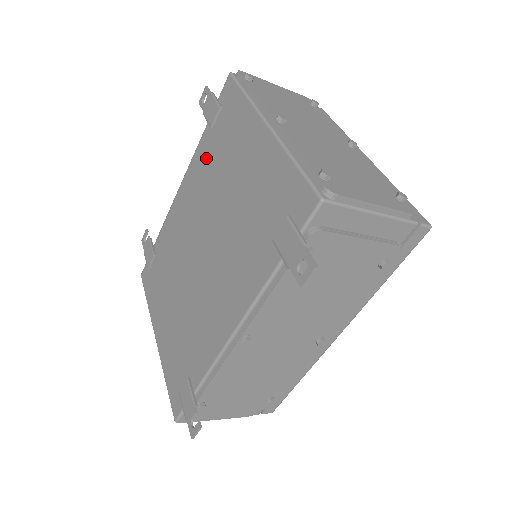
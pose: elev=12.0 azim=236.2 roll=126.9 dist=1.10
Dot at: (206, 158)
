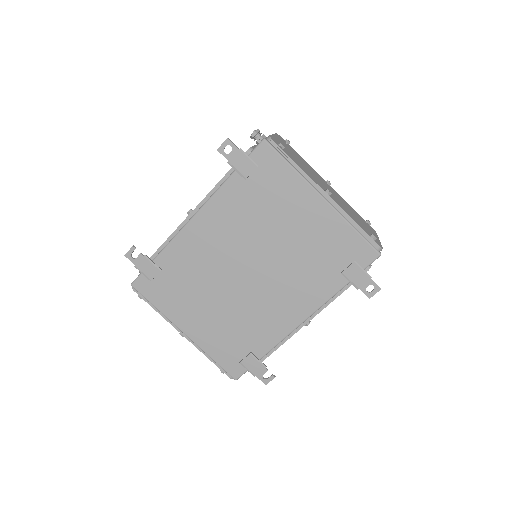
Dot at: (240, 202)
